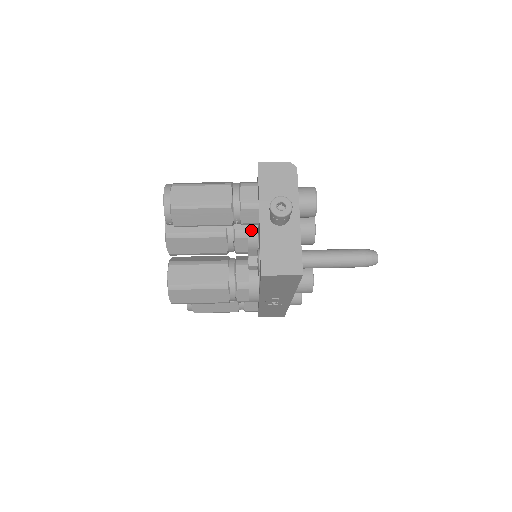
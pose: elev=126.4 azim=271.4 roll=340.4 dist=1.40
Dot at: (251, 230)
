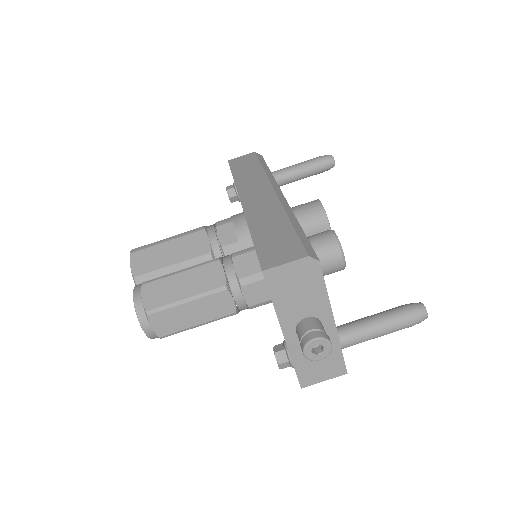
Dot at: occluded
